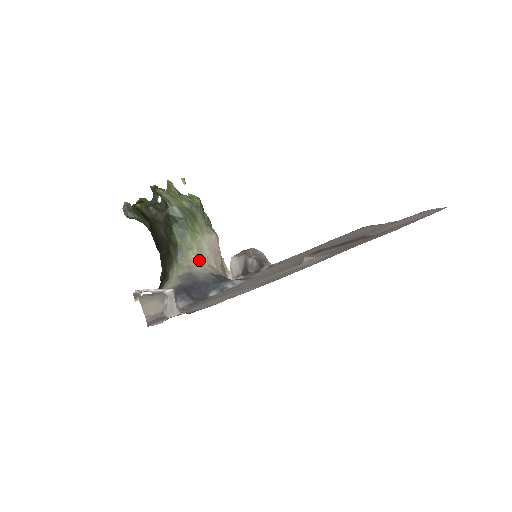
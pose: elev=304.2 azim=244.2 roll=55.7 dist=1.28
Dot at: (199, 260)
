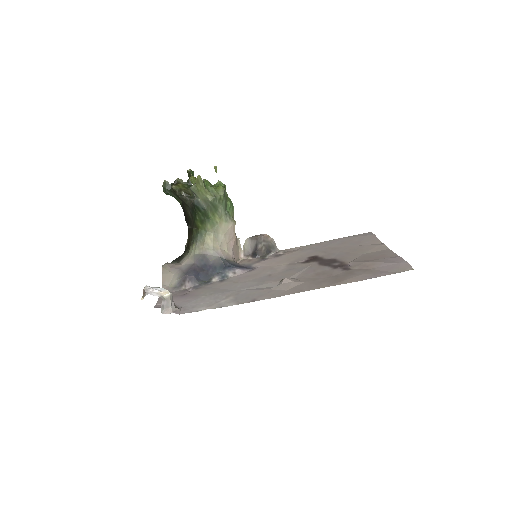
Dot at: (214, 244)
